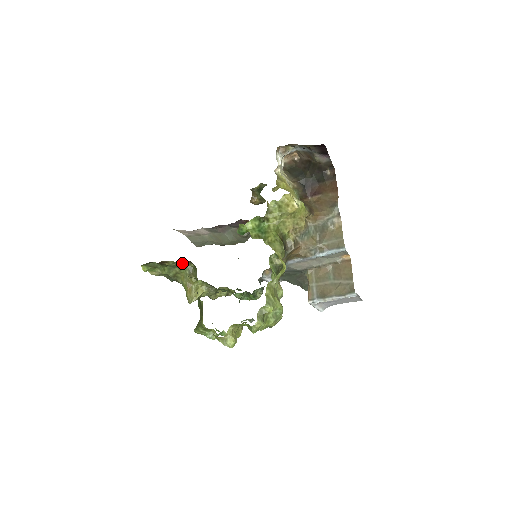
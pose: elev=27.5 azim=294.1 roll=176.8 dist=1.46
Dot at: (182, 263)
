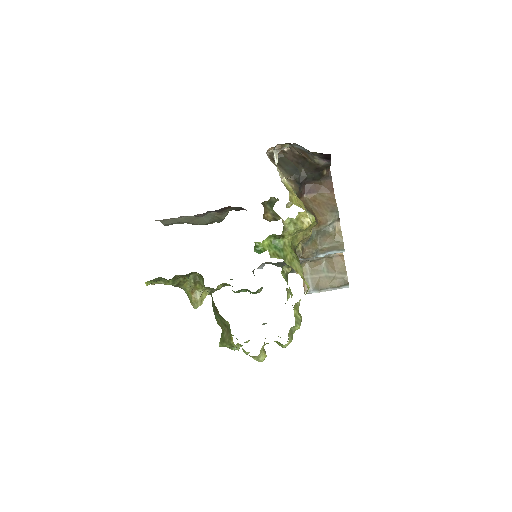
Dot at: (187, 274)
